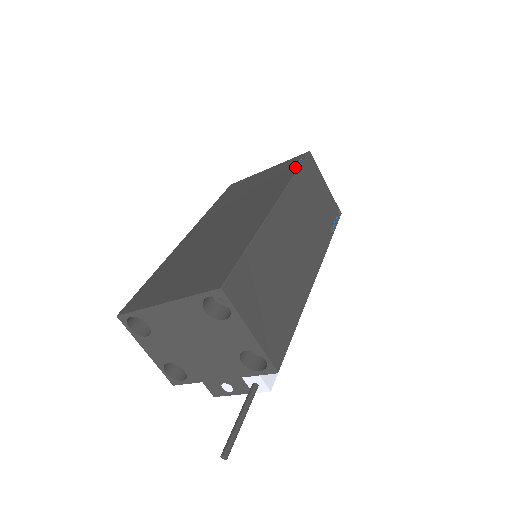
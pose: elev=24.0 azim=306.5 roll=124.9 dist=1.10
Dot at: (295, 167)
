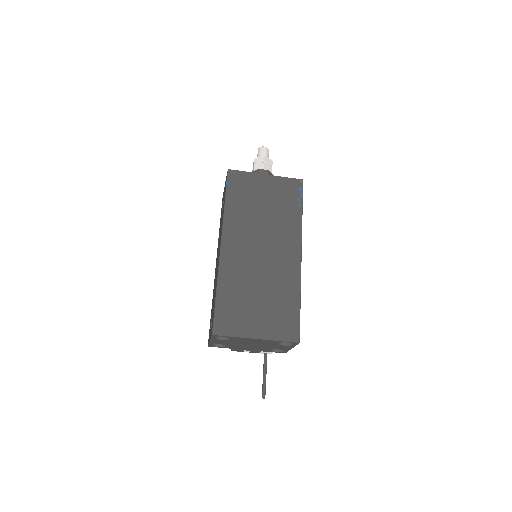
Dot at: (299, 202)
